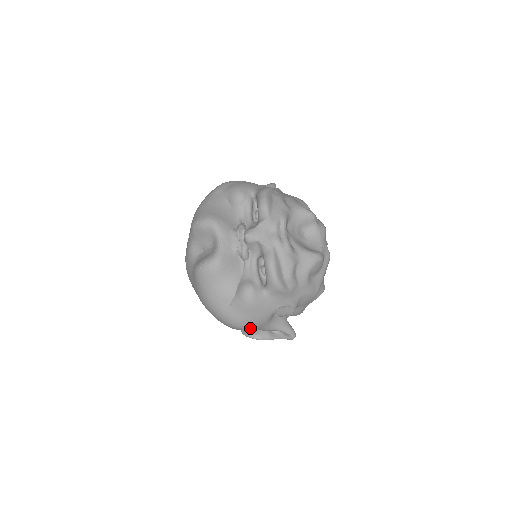
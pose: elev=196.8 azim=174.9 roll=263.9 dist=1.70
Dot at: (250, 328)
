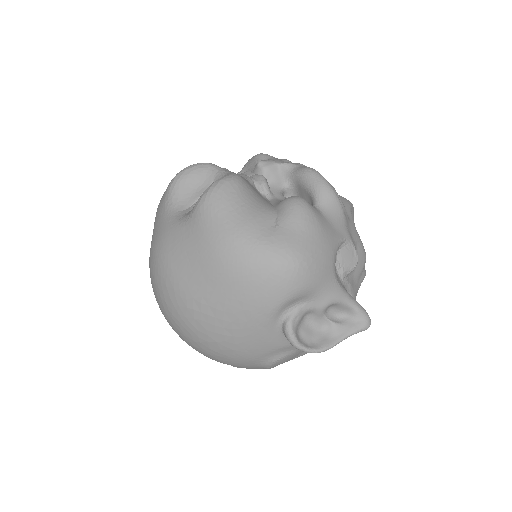
Dot at: (314, 273)
